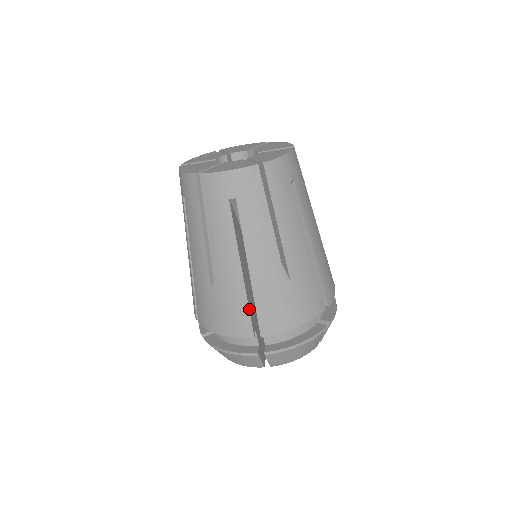
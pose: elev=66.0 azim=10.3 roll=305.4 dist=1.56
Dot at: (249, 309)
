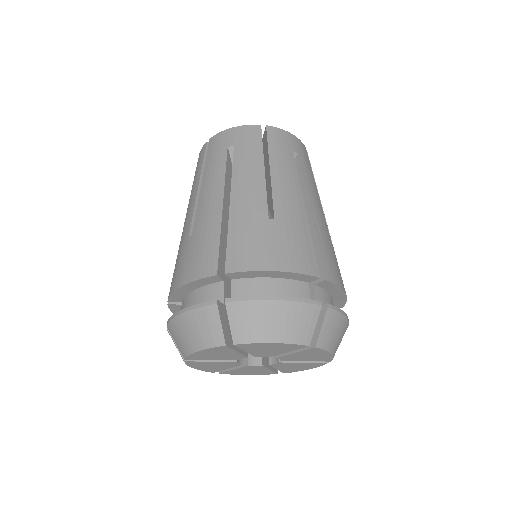
Dot at: (312, 246)
